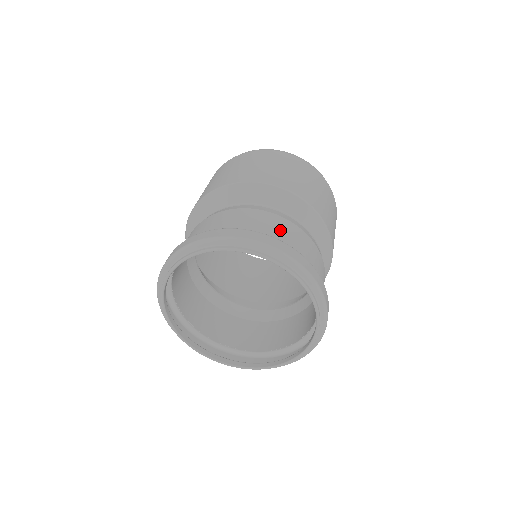
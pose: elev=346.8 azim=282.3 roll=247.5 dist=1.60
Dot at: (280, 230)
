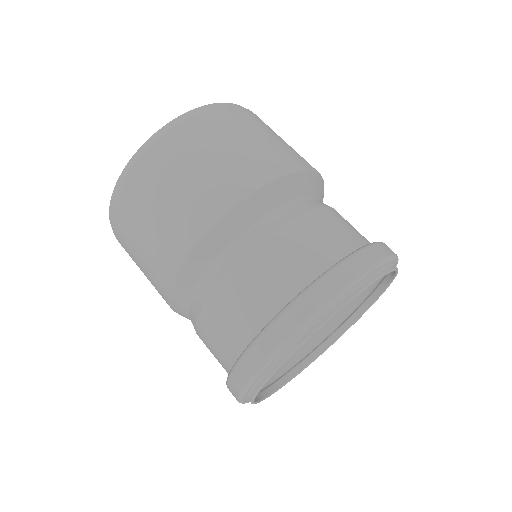
Dot at: (345, 226)
